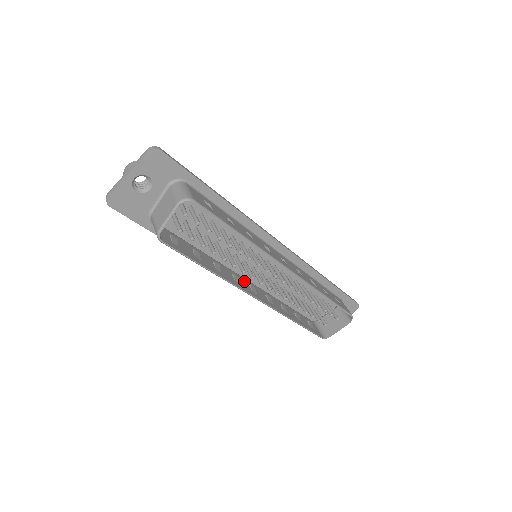
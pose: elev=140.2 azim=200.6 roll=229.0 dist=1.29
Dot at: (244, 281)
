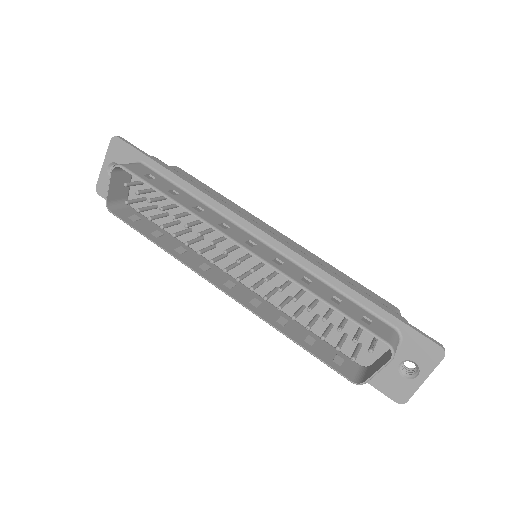
Dot at: (224, 276)
